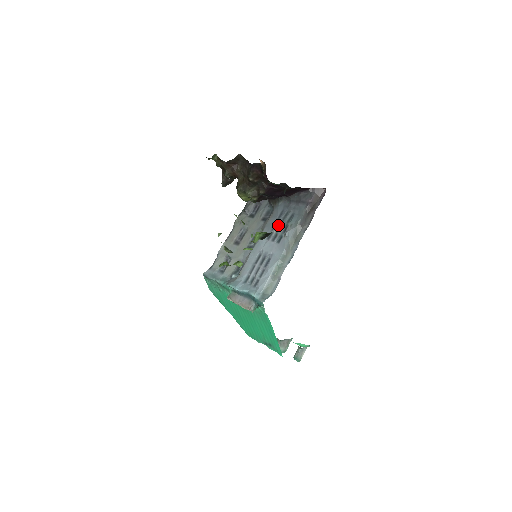
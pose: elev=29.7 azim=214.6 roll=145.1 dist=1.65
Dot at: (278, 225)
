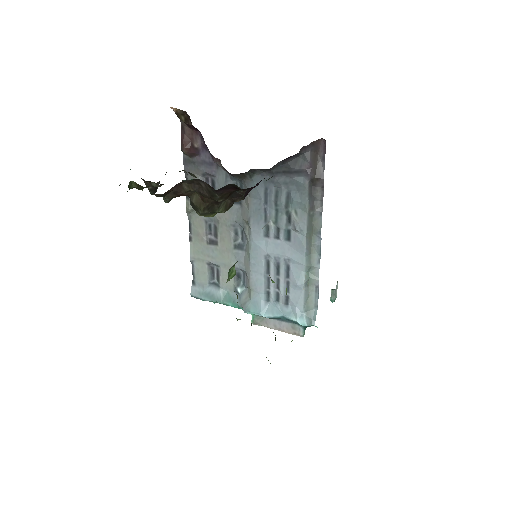
Dot at: (272, 214)
